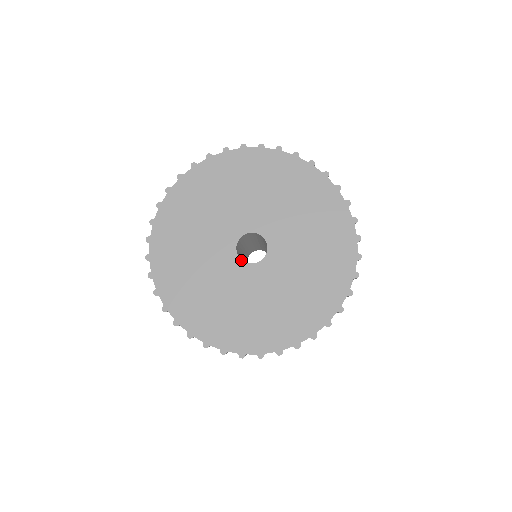
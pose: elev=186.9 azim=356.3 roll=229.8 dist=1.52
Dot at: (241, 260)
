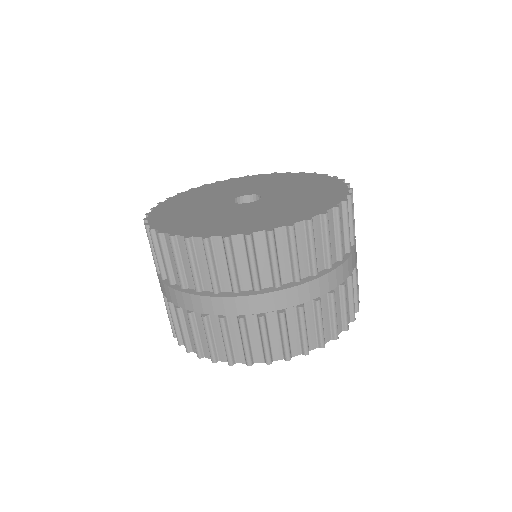
Dot at: (233, 203)
